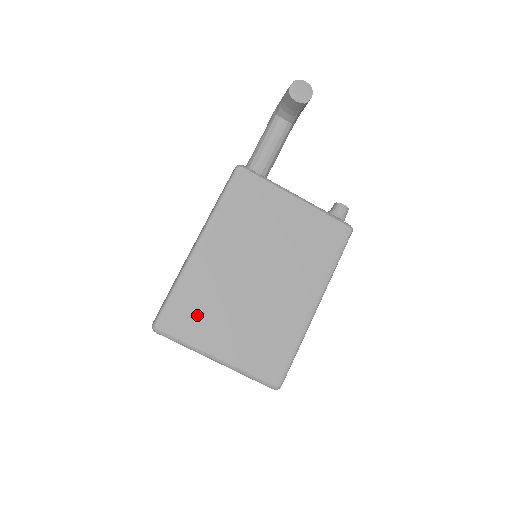
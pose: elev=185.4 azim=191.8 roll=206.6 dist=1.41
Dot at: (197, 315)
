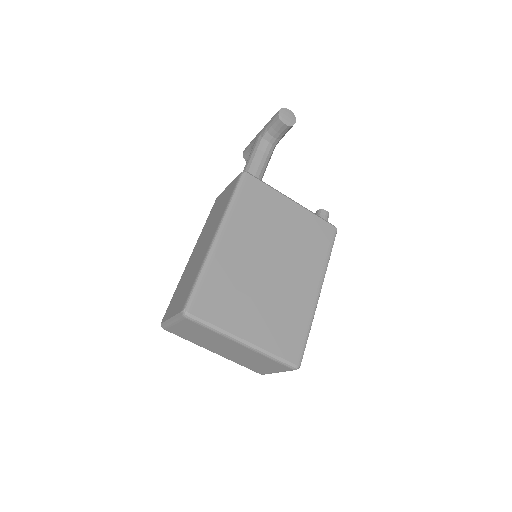
Dot at: (223, 300)
